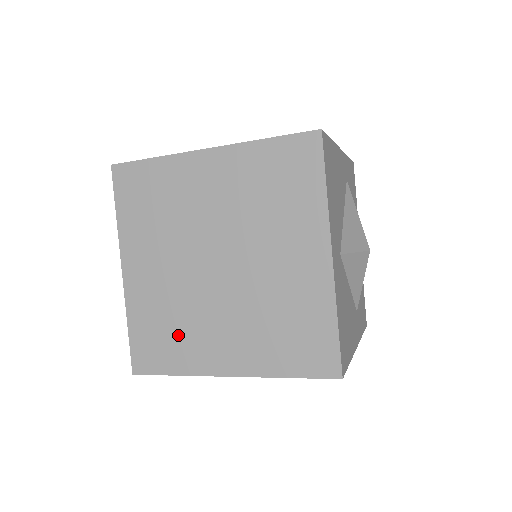
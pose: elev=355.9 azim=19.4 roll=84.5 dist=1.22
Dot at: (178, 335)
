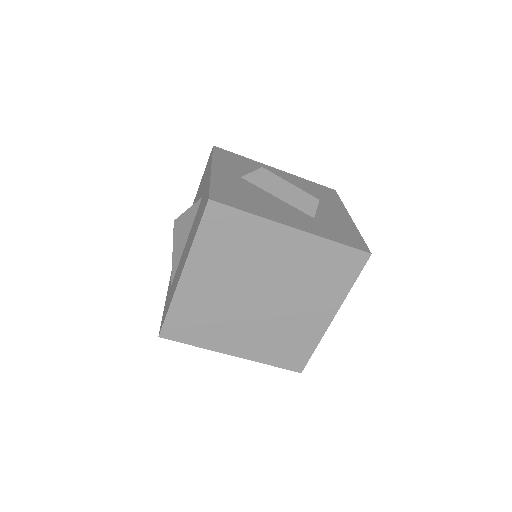
Dot at: (208, 326)
